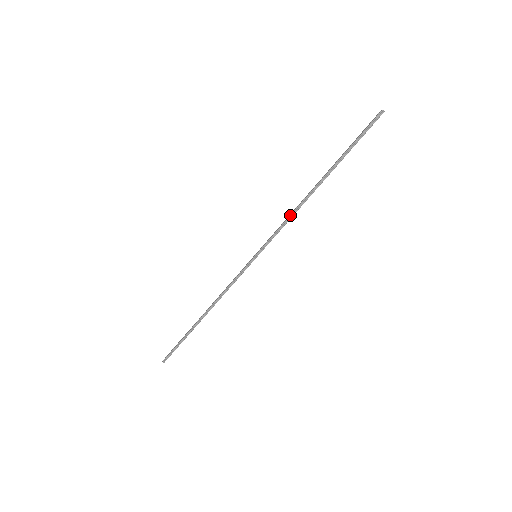
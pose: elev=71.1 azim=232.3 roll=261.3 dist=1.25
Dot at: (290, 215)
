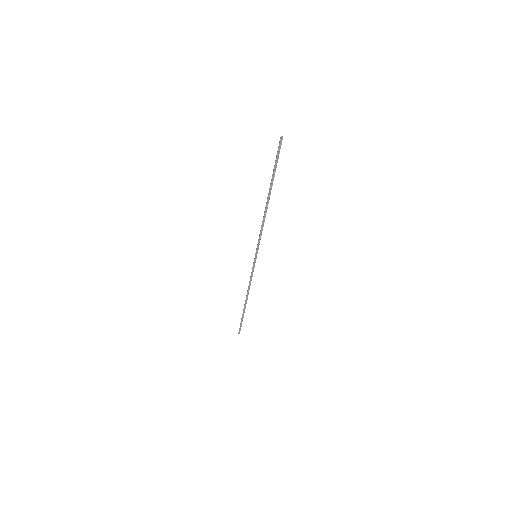
Dot at: (261, 225)
